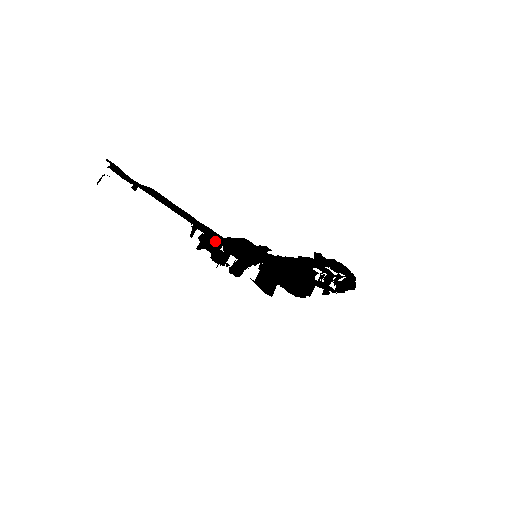
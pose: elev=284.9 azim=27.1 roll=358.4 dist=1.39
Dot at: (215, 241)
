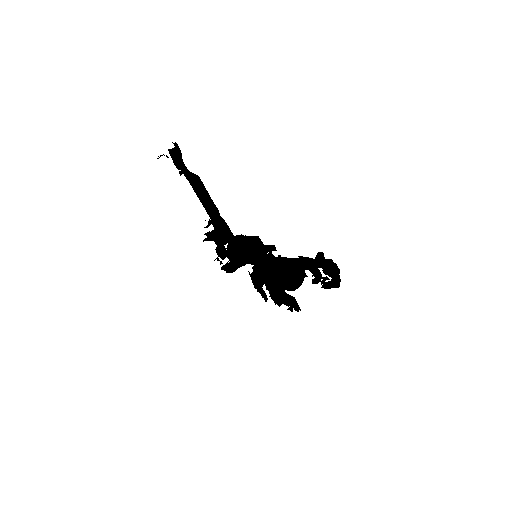
Dot at: (222, 238)
